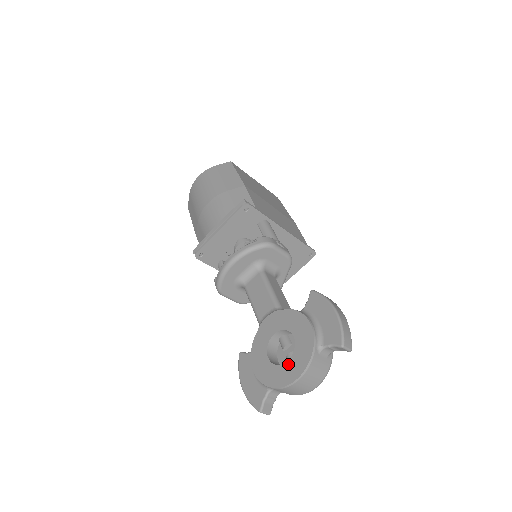
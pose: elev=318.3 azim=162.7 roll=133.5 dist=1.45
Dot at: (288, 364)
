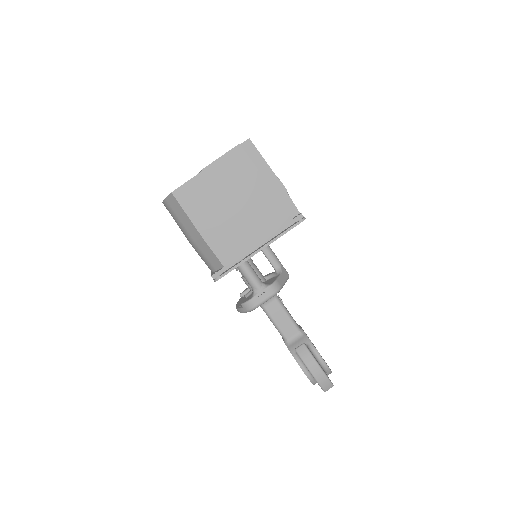
Dot at: occluded
